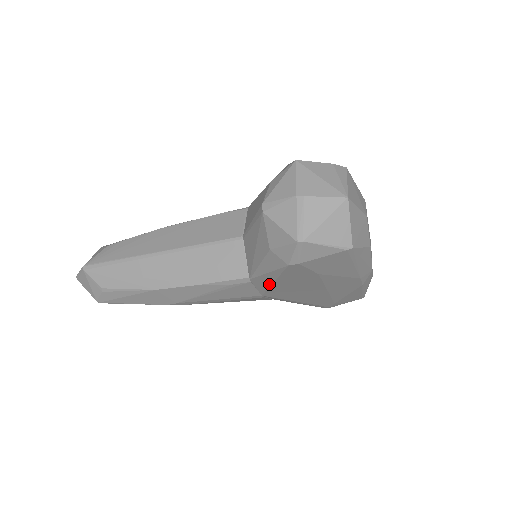
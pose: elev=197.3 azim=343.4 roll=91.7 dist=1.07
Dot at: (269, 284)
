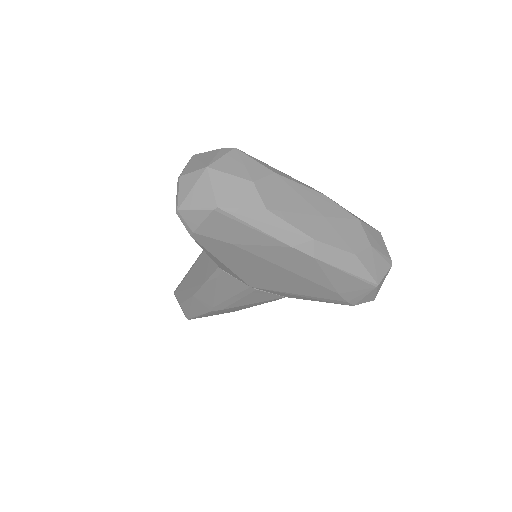
Dot at: (227, 268)
